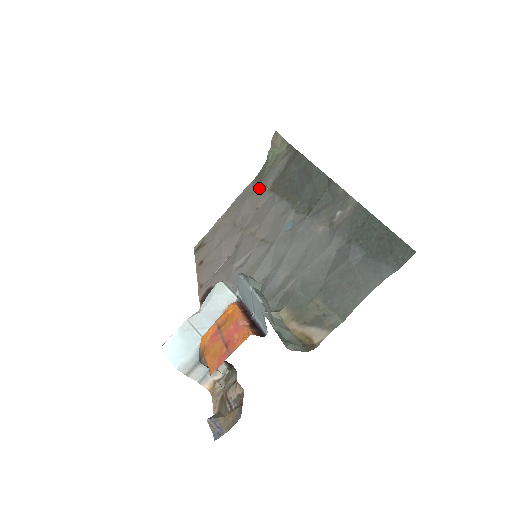
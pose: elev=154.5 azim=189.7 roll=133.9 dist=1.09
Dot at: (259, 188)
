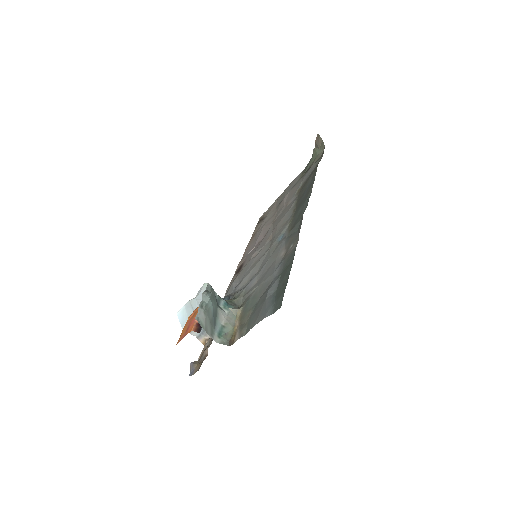
Dot at: (297, 185)
